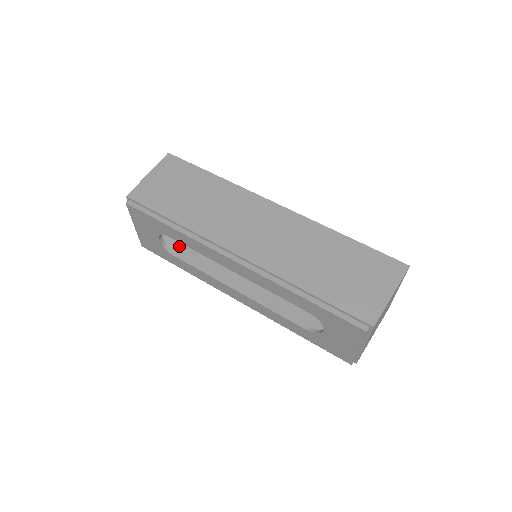
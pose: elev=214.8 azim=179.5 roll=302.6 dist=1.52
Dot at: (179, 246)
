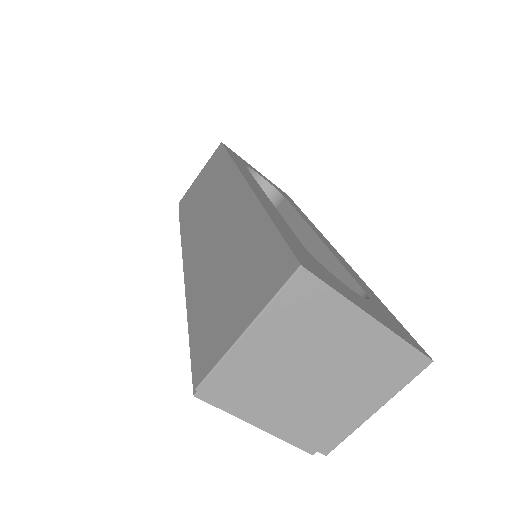
Dot at: occluded
